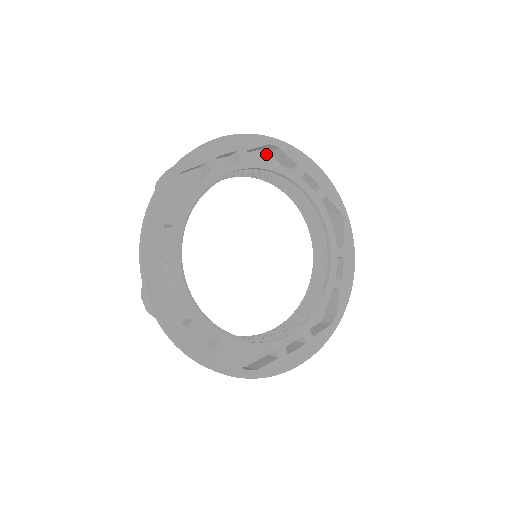
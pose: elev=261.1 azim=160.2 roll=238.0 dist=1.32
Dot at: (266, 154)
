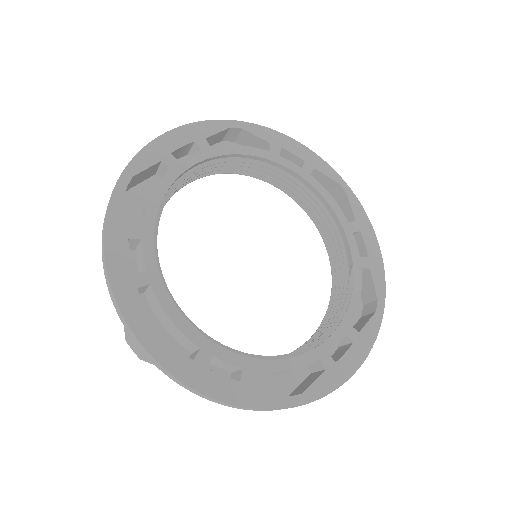
Dot at: (231, 144)
